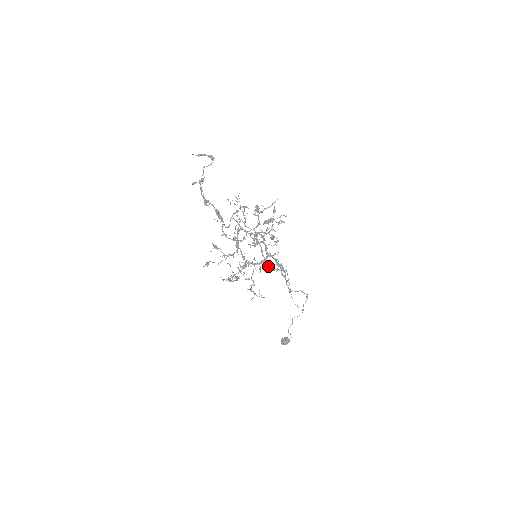
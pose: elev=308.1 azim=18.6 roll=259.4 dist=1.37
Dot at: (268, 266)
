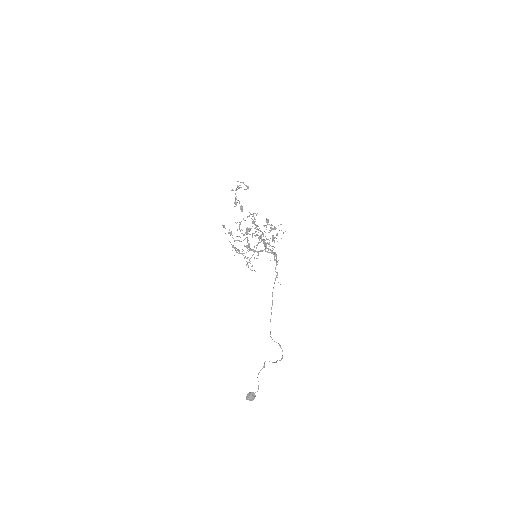
Dot at: occluded
